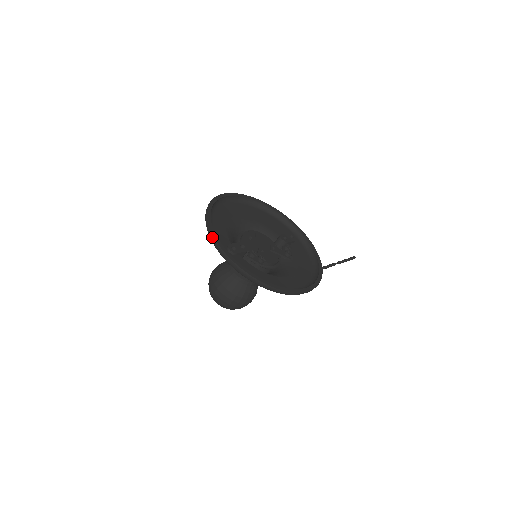
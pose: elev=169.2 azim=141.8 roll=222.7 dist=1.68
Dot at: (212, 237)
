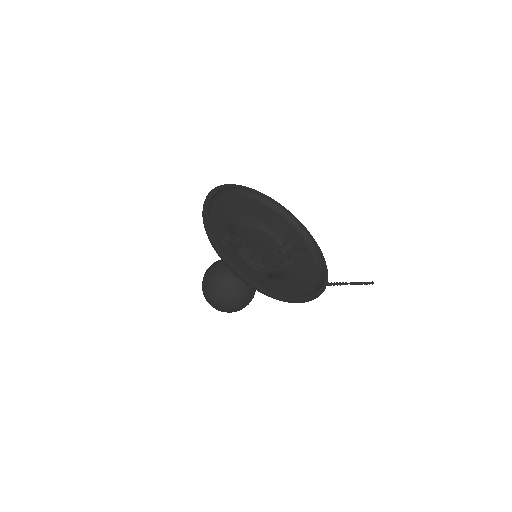
Dot at: (204, 221)
